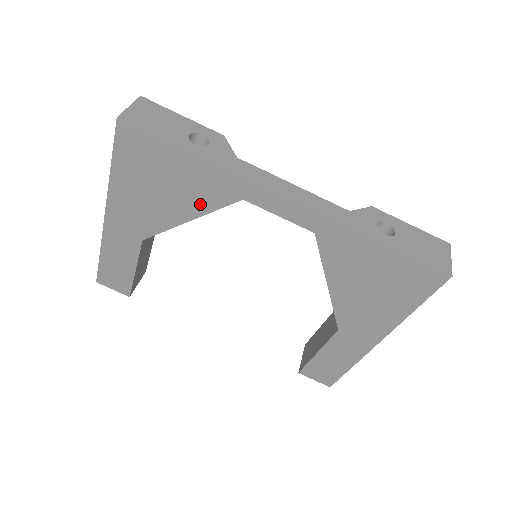
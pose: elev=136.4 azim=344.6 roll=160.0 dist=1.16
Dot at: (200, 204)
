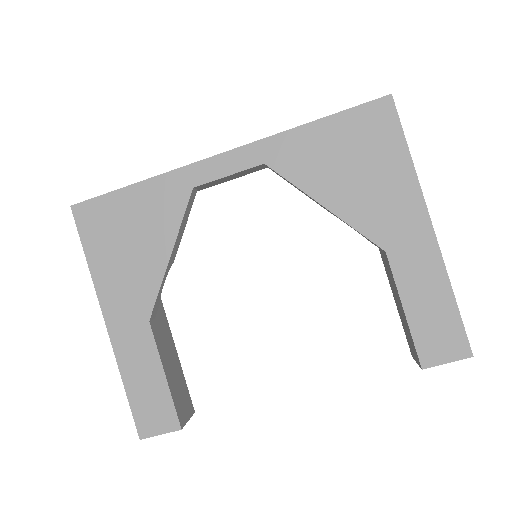
Dot at: (167, 226)
